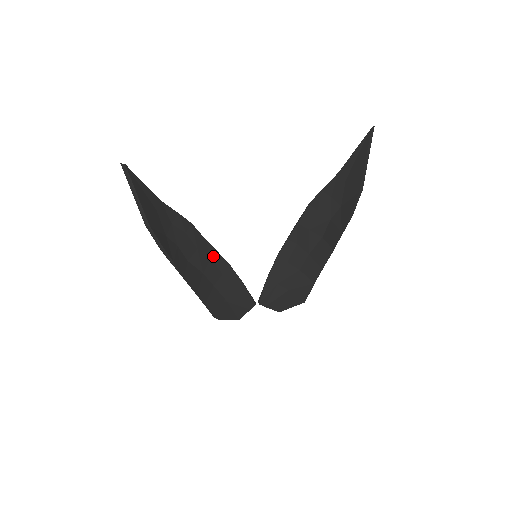
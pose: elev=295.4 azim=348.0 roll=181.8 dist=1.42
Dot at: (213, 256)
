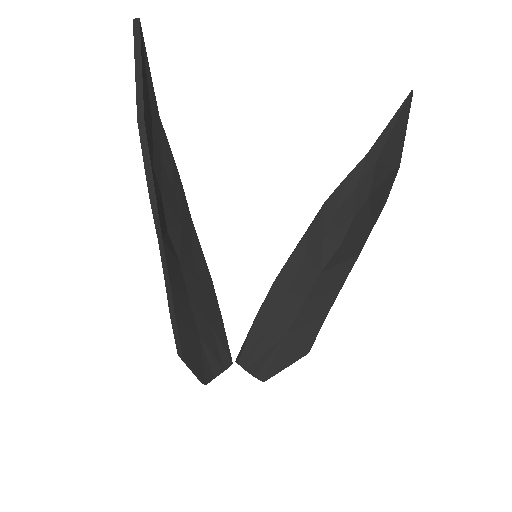
Dot at: (195, 251)
